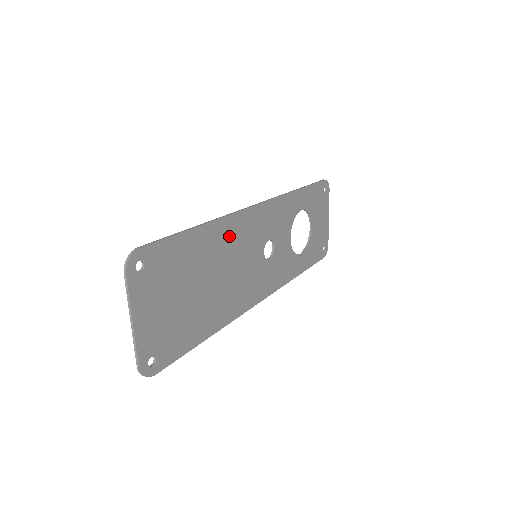
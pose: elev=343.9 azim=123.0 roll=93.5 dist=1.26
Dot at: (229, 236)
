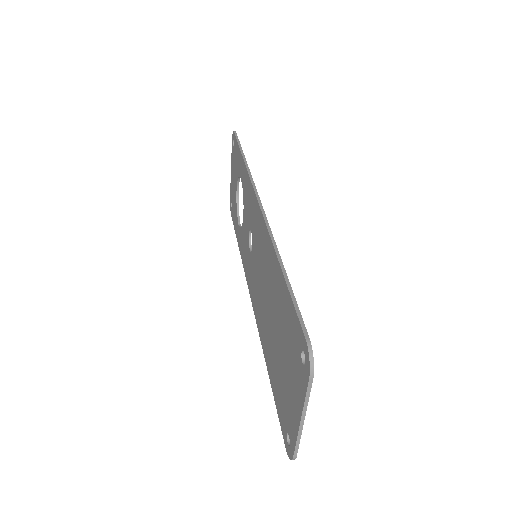
Dot at: occluded
